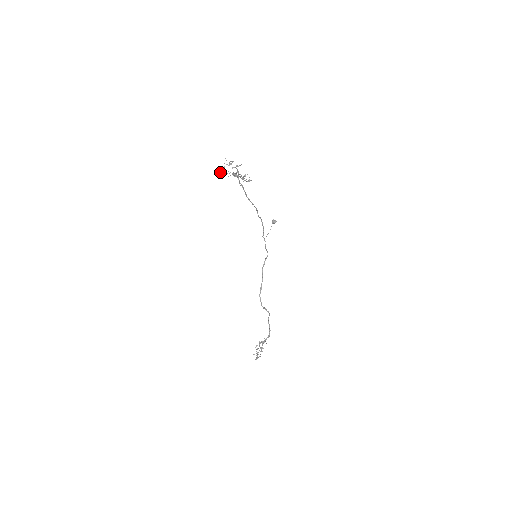
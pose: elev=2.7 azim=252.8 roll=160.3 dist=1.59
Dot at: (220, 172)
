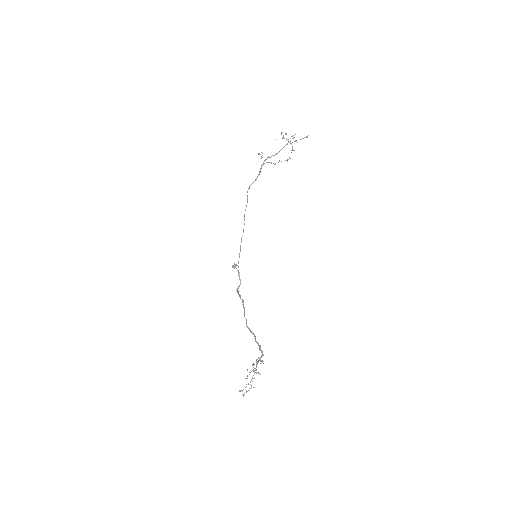
Dot at: (259, 153)
